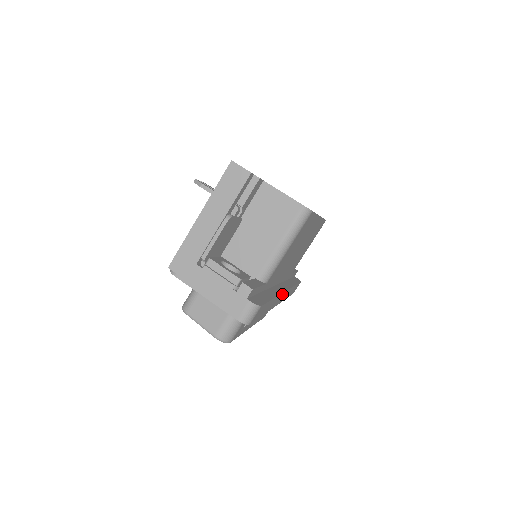
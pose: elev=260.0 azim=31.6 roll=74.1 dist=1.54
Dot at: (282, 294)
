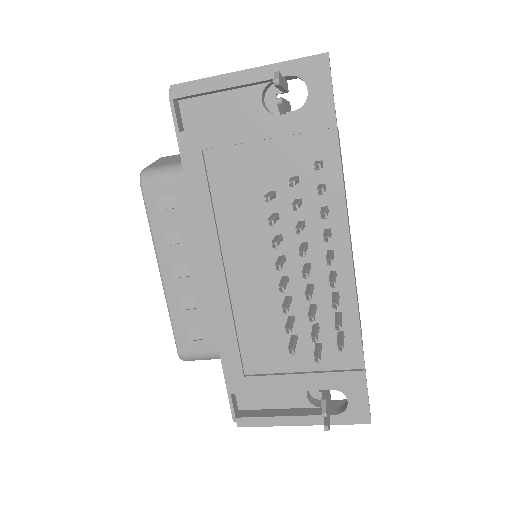
Dot at: occluded
